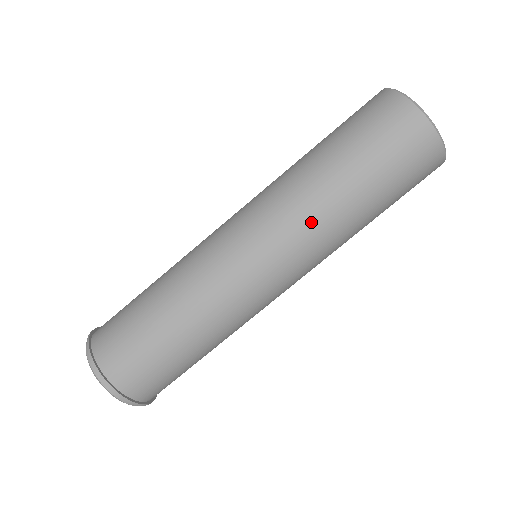
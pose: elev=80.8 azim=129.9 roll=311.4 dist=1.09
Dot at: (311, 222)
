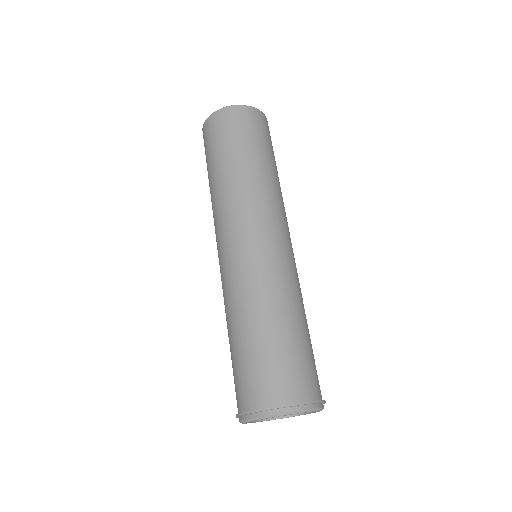
Dot at: (230, 198)
